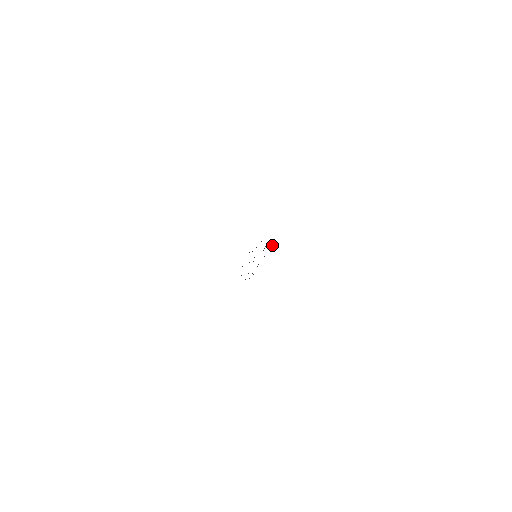
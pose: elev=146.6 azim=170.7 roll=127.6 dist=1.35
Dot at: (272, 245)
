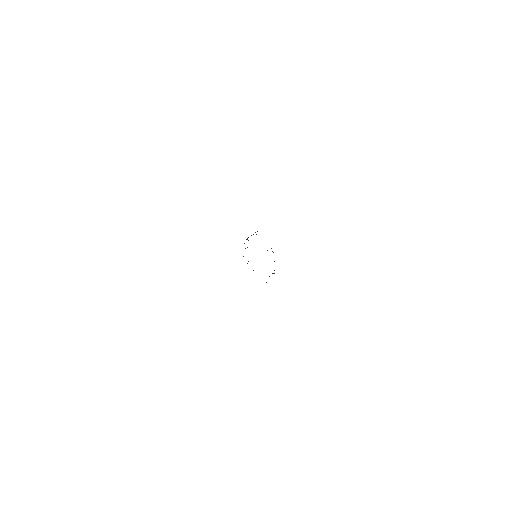
Dot at: occluded
